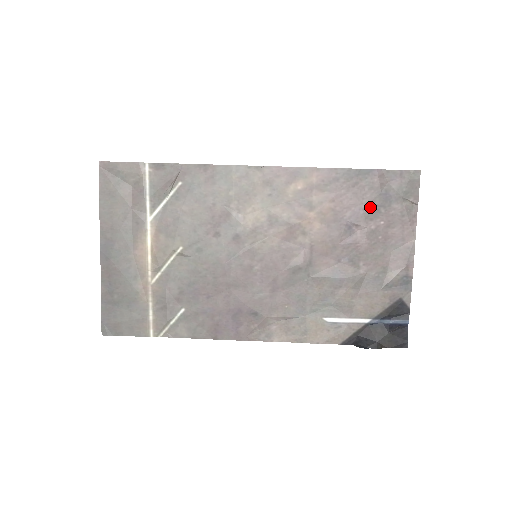
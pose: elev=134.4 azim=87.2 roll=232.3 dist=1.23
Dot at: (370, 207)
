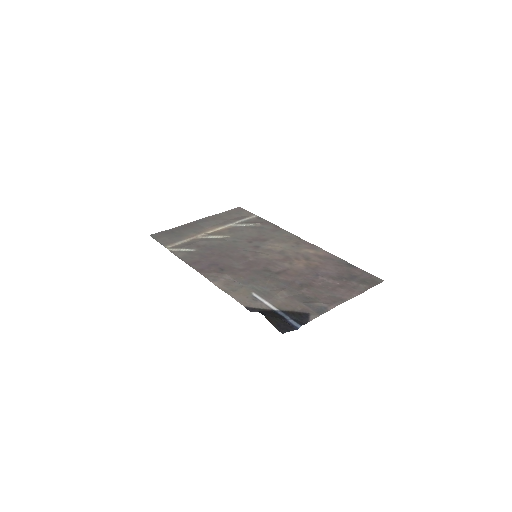
Dot at: (339, 276)
